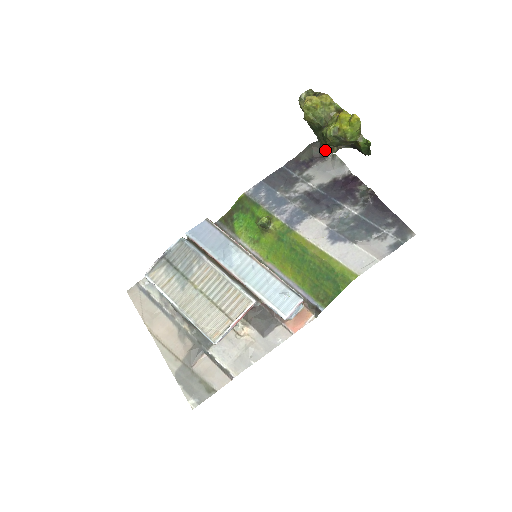
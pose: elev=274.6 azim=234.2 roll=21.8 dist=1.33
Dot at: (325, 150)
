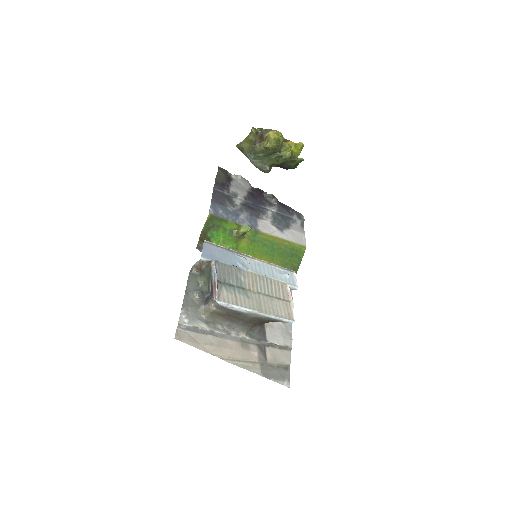
Dot at: (270, 168)
